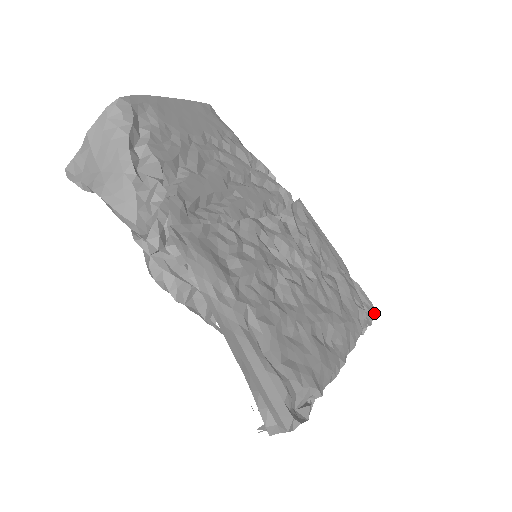
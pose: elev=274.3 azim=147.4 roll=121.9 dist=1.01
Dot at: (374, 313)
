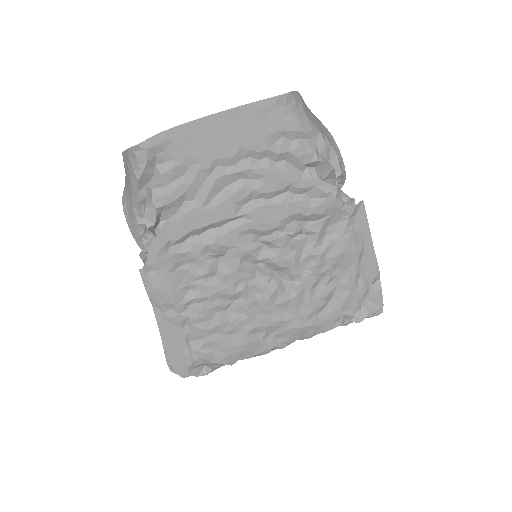
Dot at: (377, 313)
